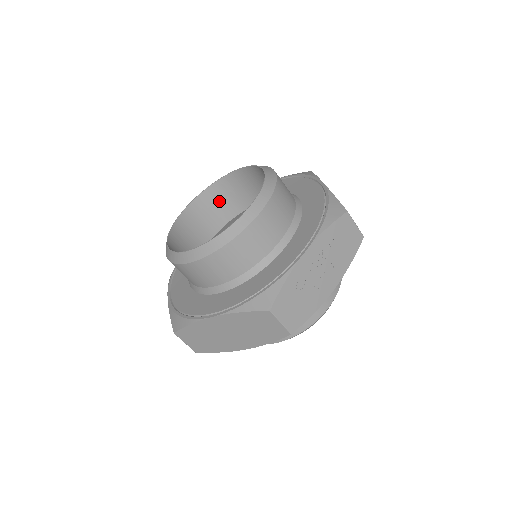
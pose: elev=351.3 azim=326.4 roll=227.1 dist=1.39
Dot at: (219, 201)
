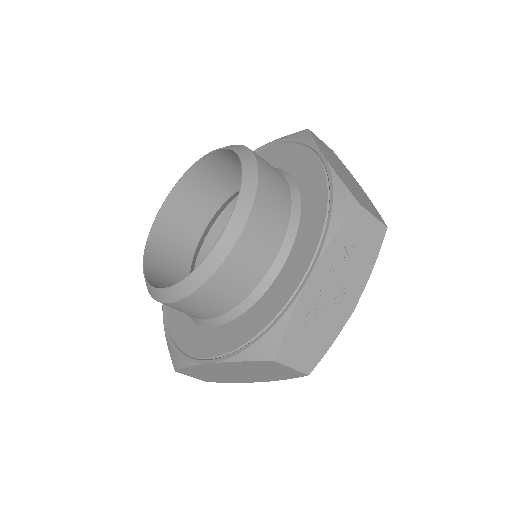
Dot at: (199, 190)
